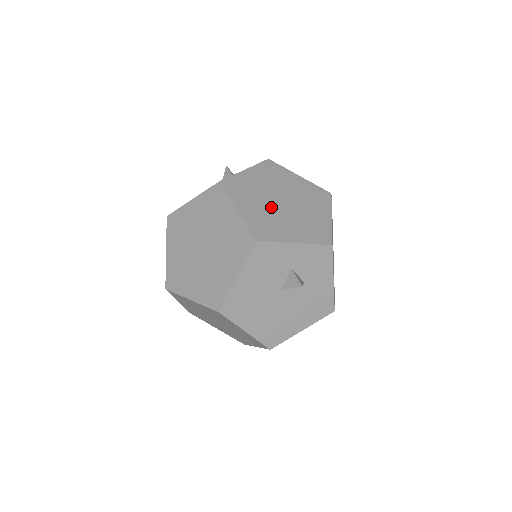
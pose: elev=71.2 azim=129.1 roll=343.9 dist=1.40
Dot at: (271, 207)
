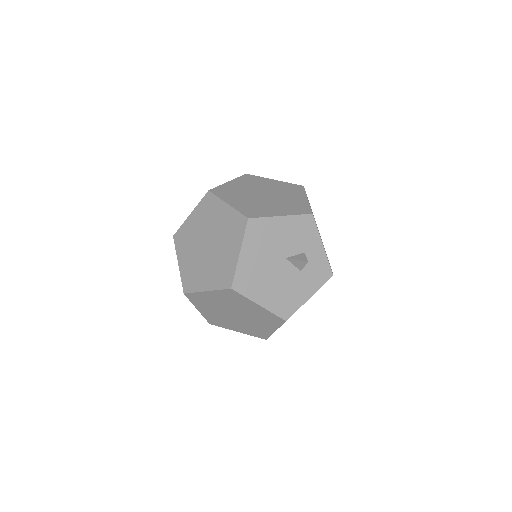
Dot at: occluded
